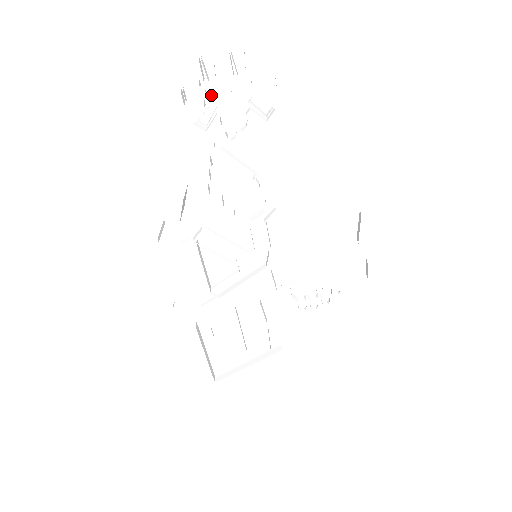
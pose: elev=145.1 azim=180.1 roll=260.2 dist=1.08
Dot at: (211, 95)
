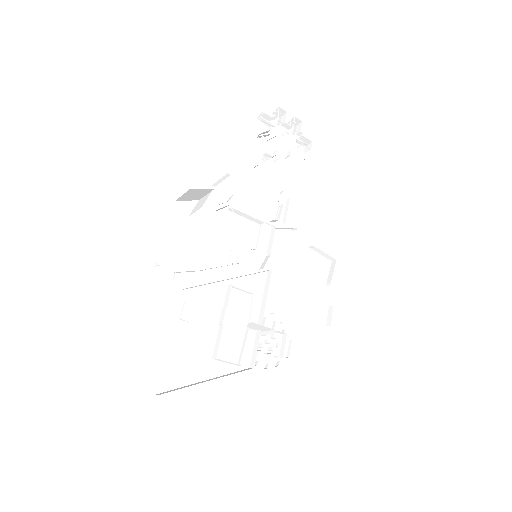
Dot at: (273, 131)
